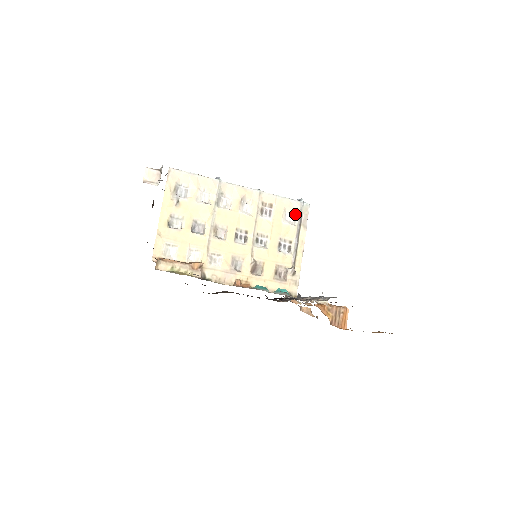
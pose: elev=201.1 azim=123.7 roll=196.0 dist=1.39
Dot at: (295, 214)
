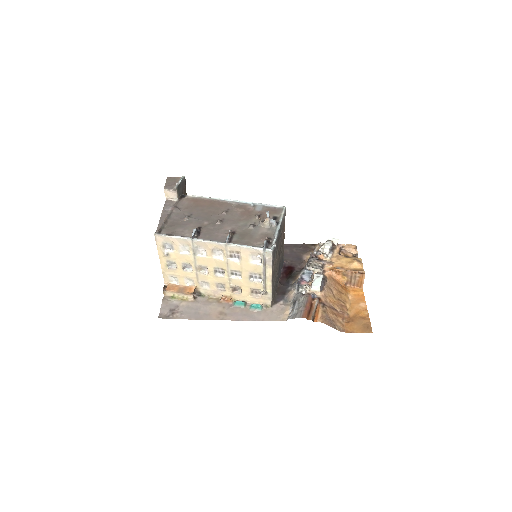
Dot at: (261, 256)
